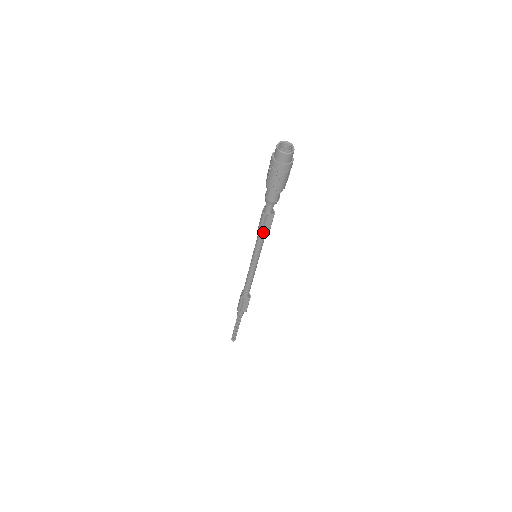
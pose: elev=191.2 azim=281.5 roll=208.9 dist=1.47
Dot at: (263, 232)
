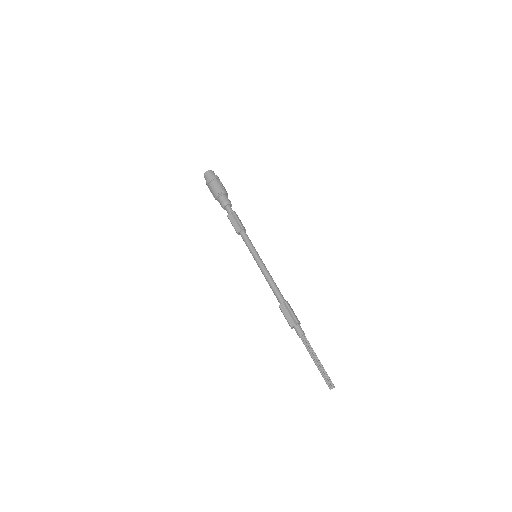
Dot at: (239, 229)
